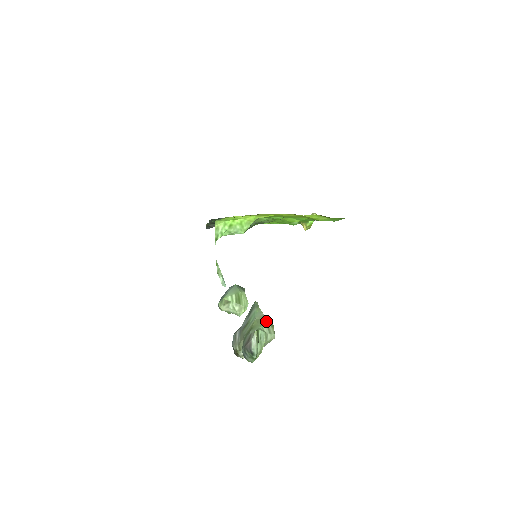
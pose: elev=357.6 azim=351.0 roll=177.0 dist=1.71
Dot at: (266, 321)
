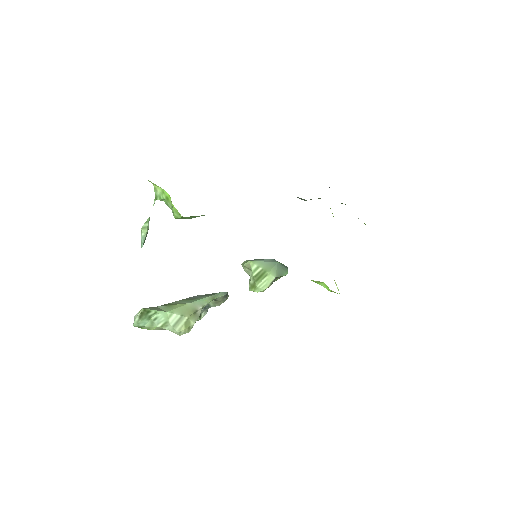
Dot at: (185, 315)
